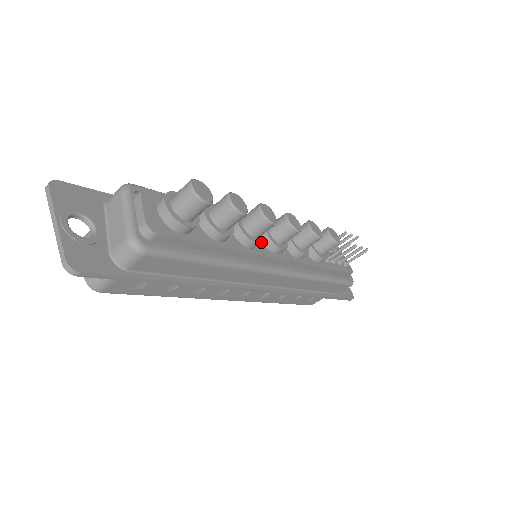
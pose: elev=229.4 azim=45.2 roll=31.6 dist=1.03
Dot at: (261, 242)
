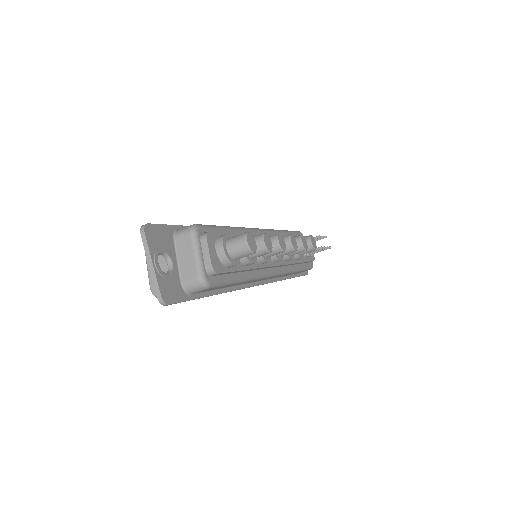
Dot at: occluded
